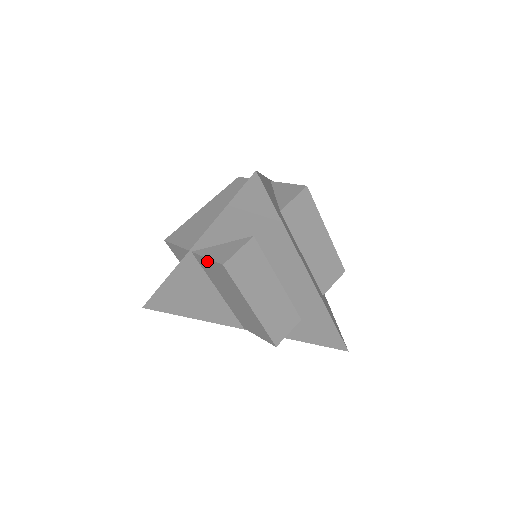
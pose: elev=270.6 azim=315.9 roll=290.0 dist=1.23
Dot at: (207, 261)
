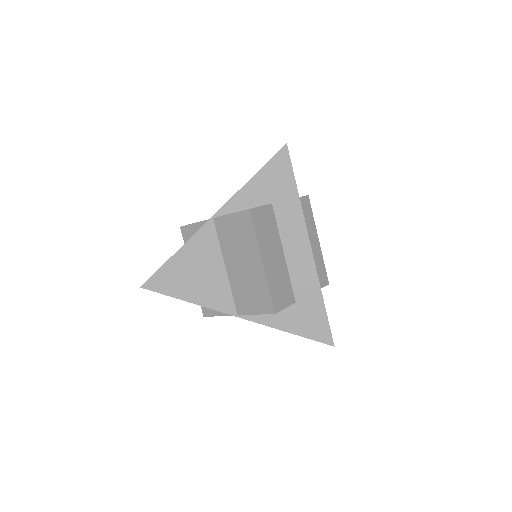
Dot at: (229, 219)
